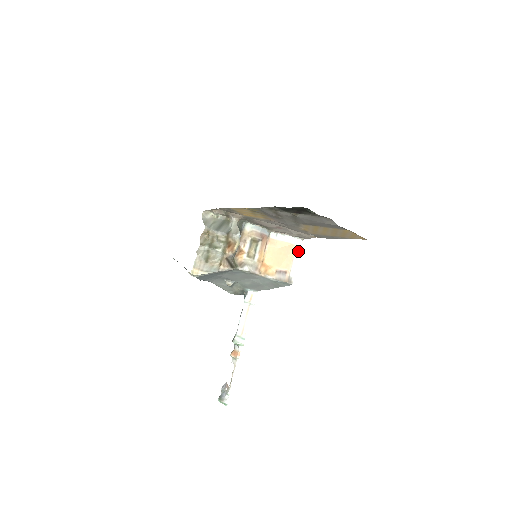
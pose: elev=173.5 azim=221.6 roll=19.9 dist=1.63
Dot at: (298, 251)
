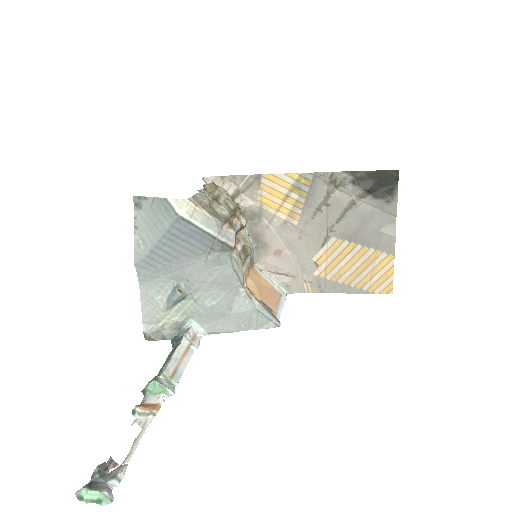
Dot at: (283, 300)
